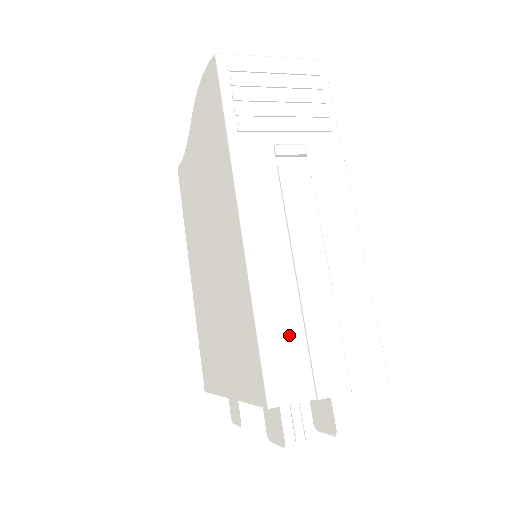
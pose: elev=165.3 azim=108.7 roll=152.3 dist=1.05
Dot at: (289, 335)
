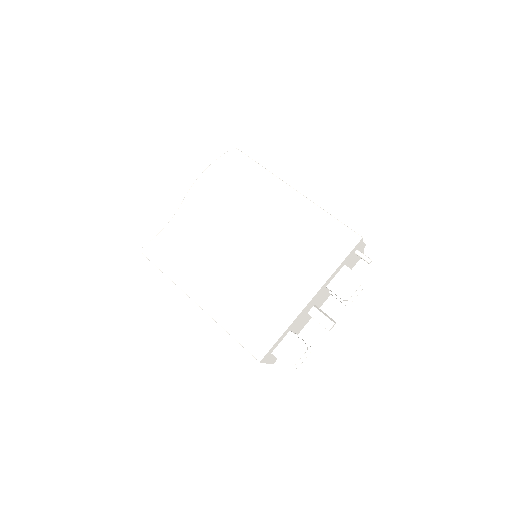
Dot at: occluded
